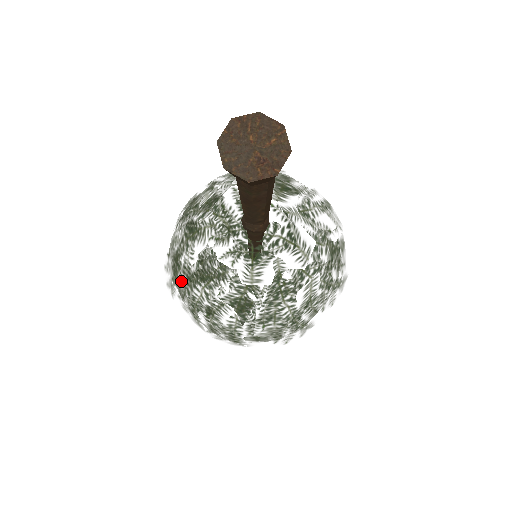
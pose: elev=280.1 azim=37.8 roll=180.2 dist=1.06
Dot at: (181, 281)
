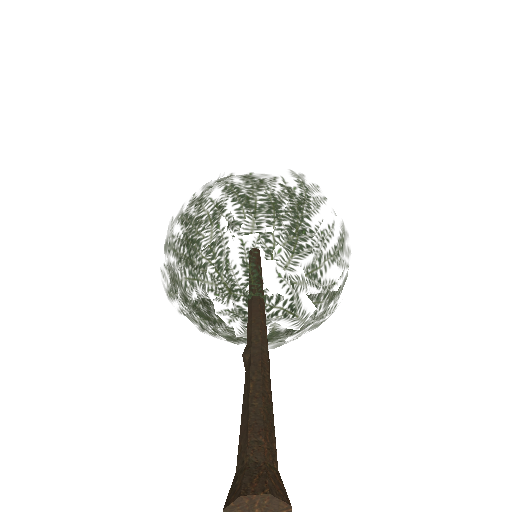
Dot at: (177, 303)
